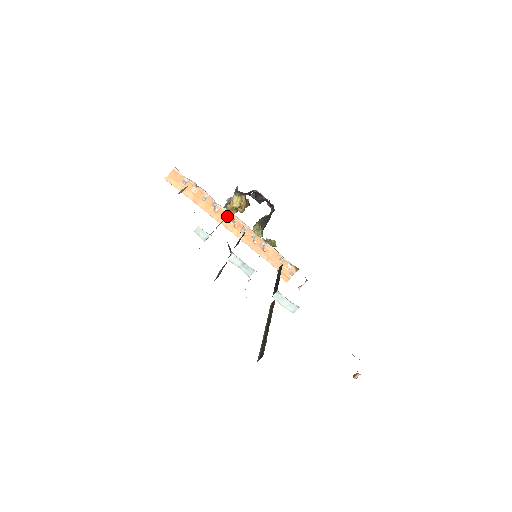
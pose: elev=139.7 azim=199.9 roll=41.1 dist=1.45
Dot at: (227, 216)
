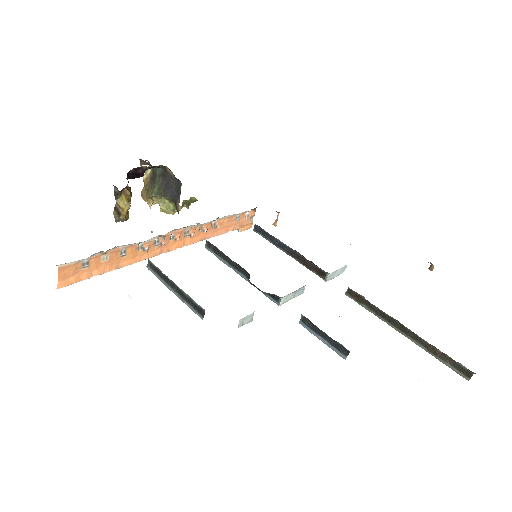
Dot at: (162, 241)
